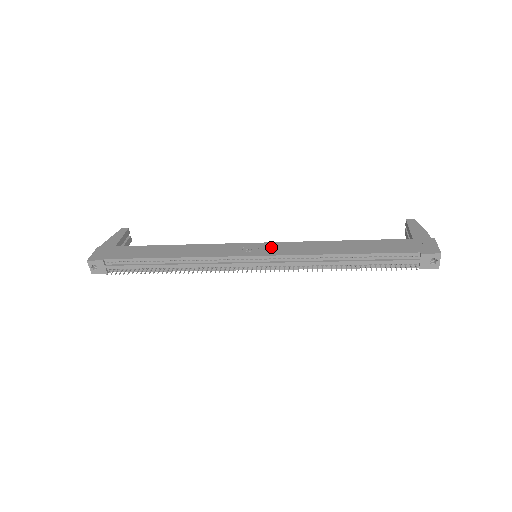
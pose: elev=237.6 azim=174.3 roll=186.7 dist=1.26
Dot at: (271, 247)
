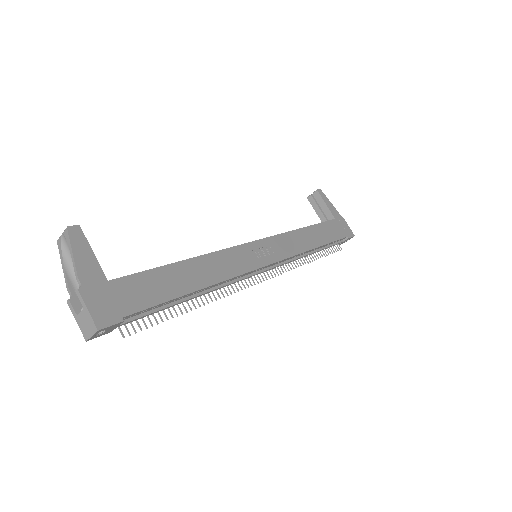
Dot at: (272, 246)
